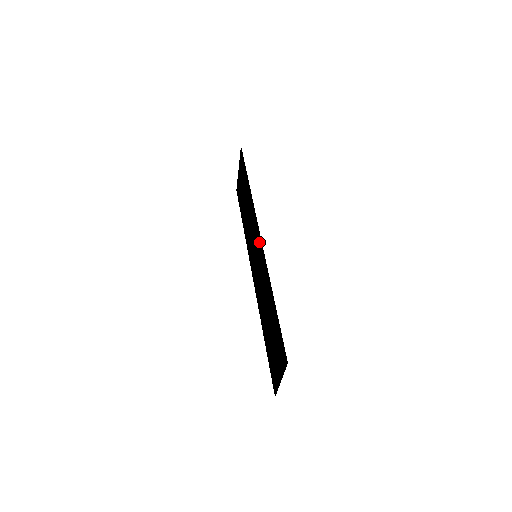
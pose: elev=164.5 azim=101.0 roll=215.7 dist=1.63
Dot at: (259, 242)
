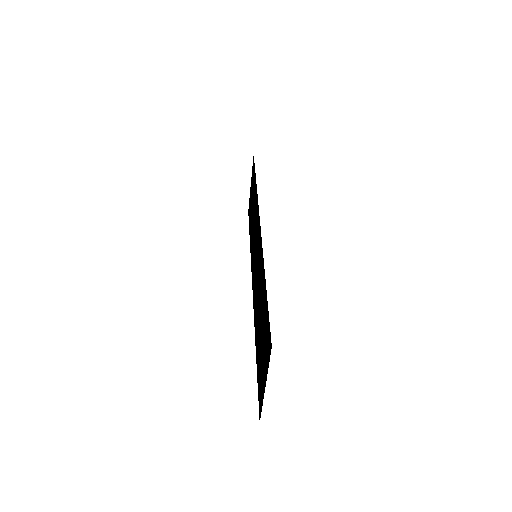
Dot at: (258, 232)
